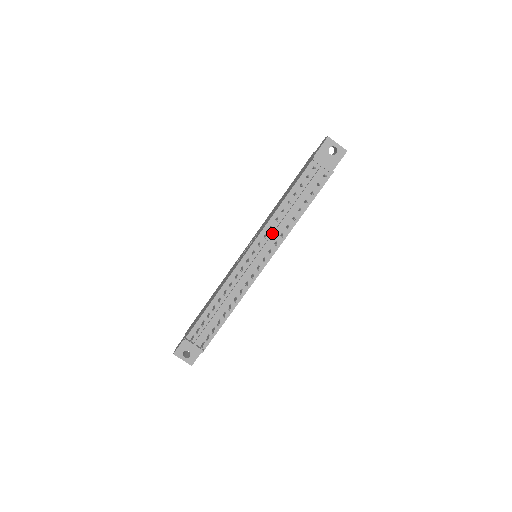
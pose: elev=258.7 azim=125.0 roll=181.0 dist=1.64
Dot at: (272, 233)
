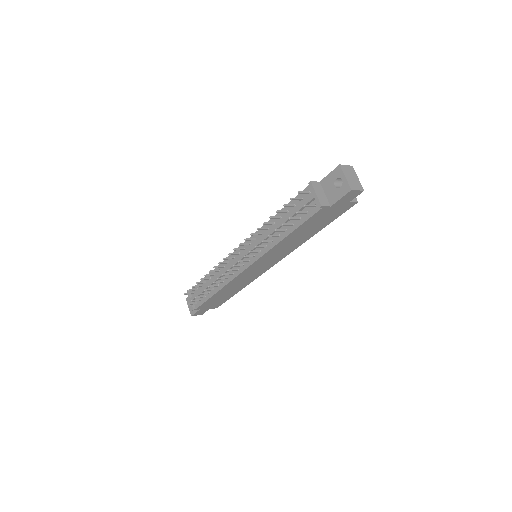
Dot at: (259, 240)
